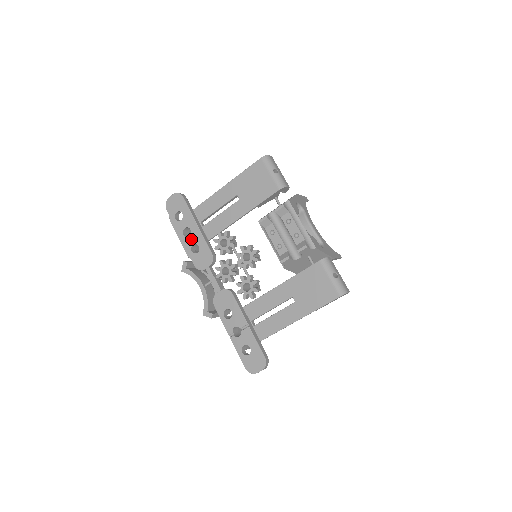
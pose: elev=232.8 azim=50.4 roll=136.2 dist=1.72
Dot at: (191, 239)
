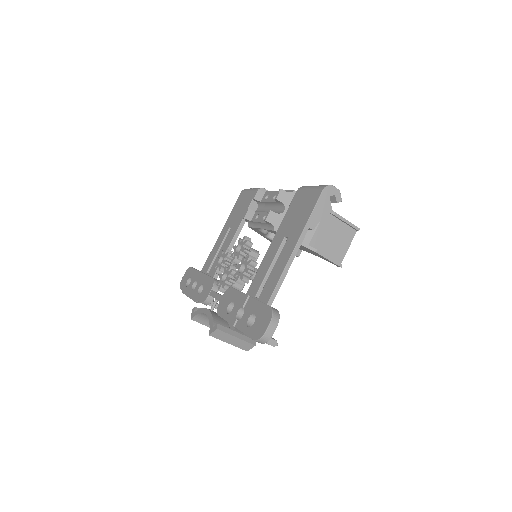
Dot at: (197, 286)
